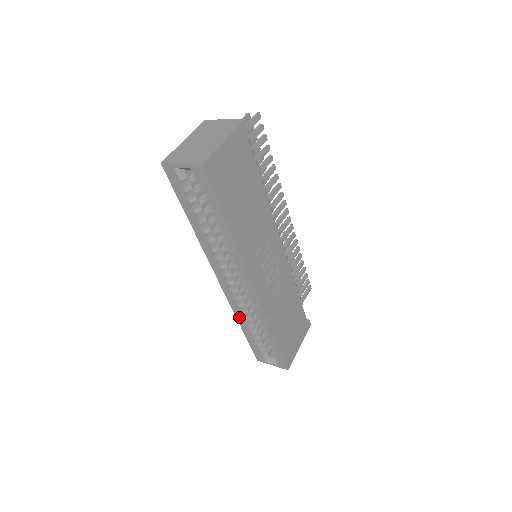
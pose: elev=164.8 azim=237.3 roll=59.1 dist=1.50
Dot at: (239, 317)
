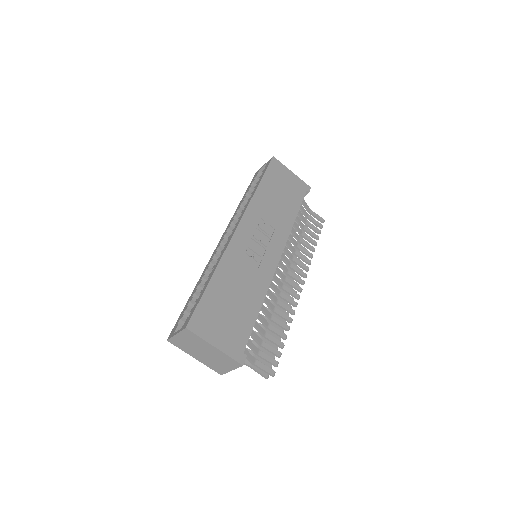
Dot at: (203, 275)
